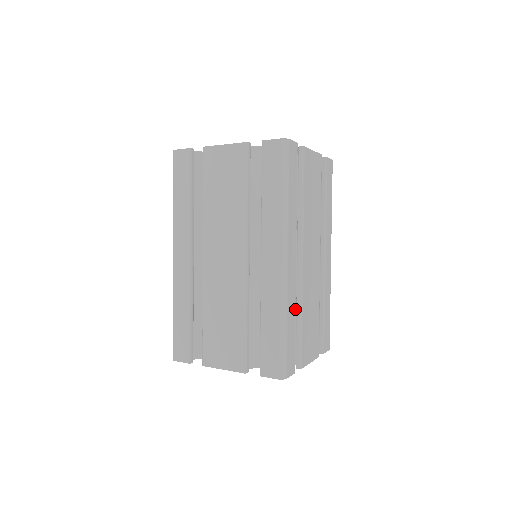
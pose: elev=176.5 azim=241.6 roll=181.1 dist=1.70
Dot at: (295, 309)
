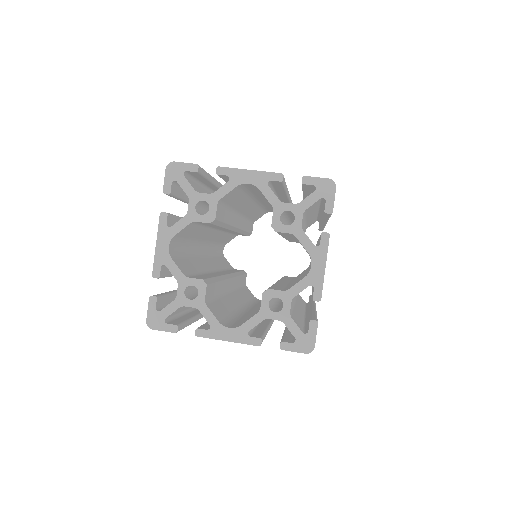
Dot at: occluded
